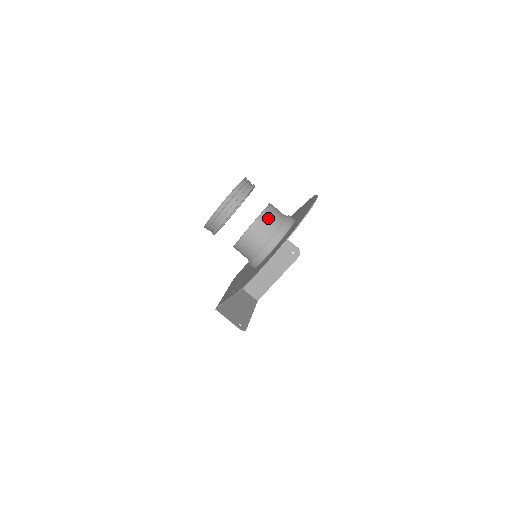
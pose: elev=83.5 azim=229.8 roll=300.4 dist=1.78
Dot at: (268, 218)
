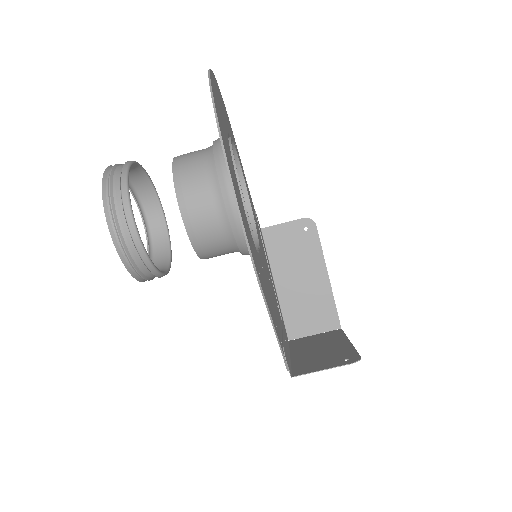
Dot at: (186, 161)
